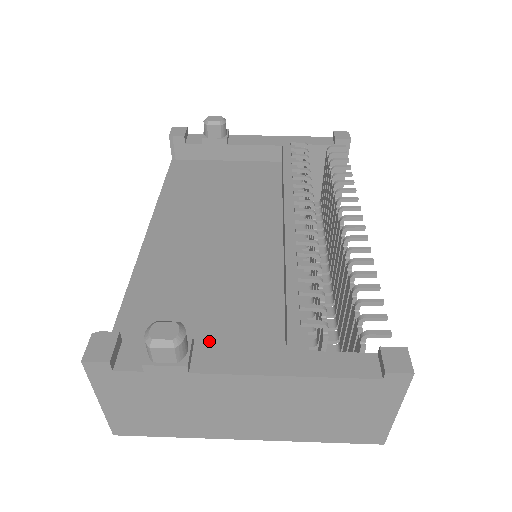
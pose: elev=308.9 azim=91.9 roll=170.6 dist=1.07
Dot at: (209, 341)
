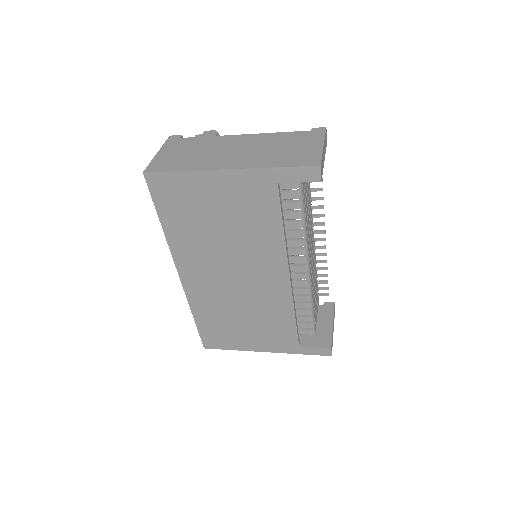
Dot at: occluded
